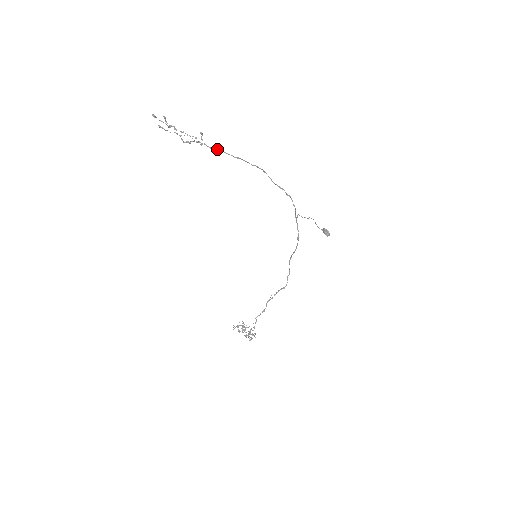
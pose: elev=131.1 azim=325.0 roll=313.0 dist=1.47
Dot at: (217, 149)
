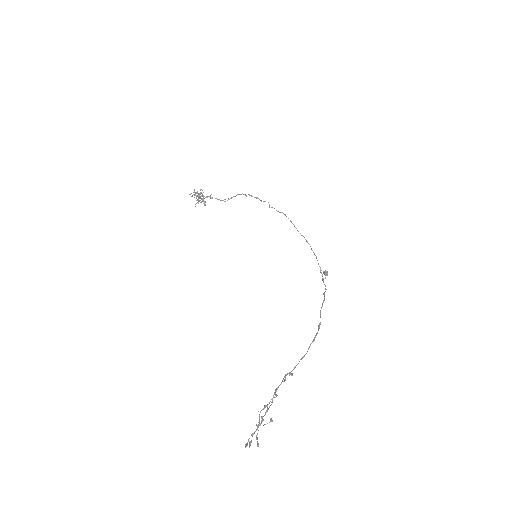
Dot at: occluded
